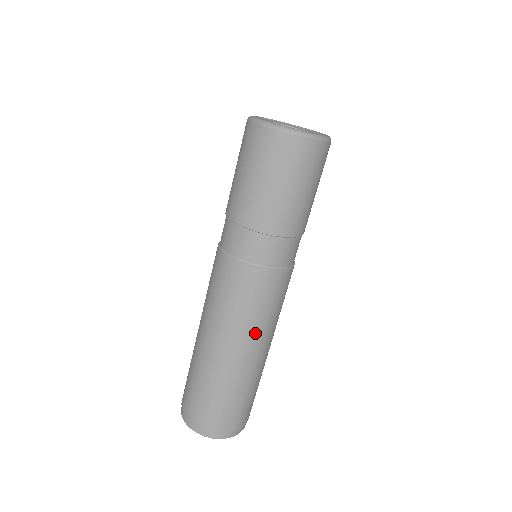
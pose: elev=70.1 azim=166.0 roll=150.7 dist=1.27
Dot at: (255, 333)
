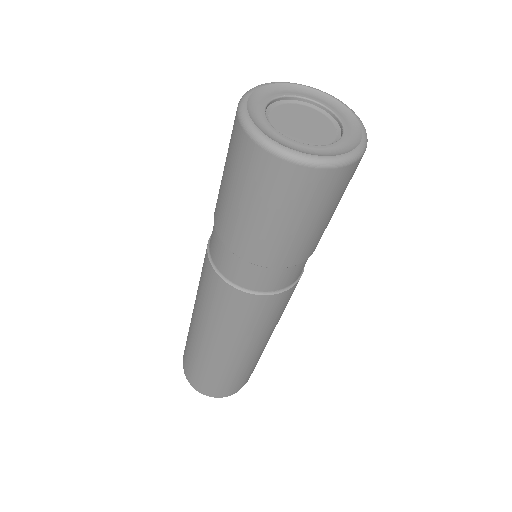
Dot at: (251, 339)
